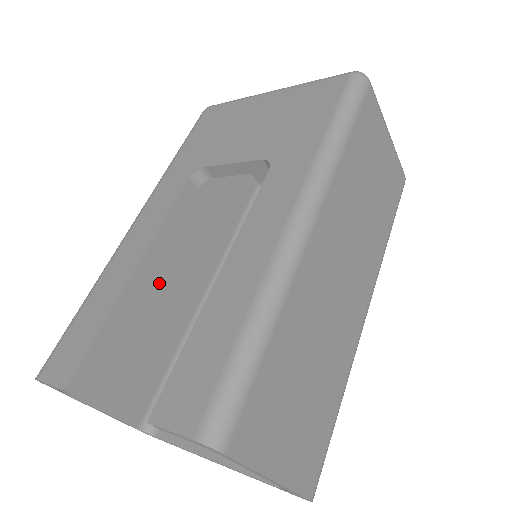
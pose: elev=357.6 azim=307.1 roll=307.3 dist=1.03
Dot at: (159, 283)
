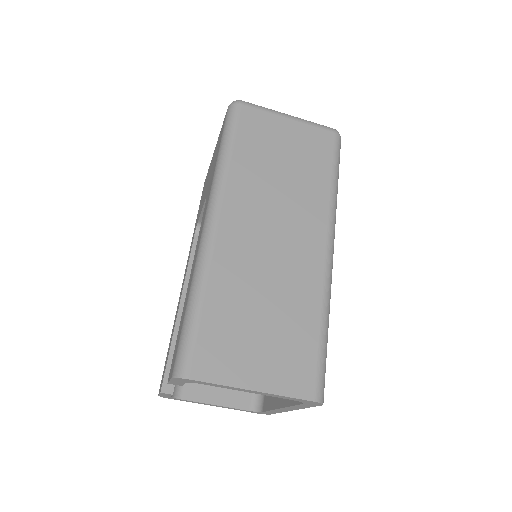
Dot at: occluded
